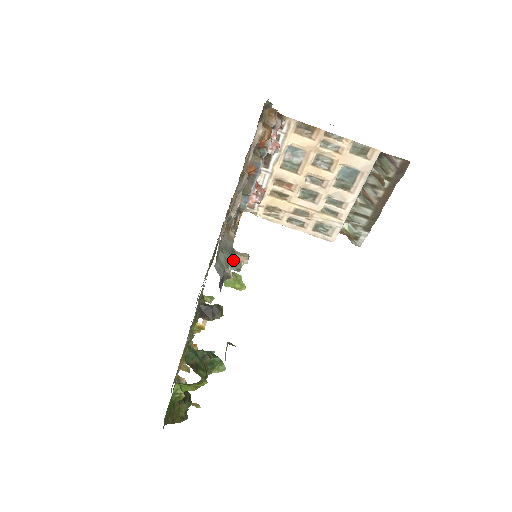
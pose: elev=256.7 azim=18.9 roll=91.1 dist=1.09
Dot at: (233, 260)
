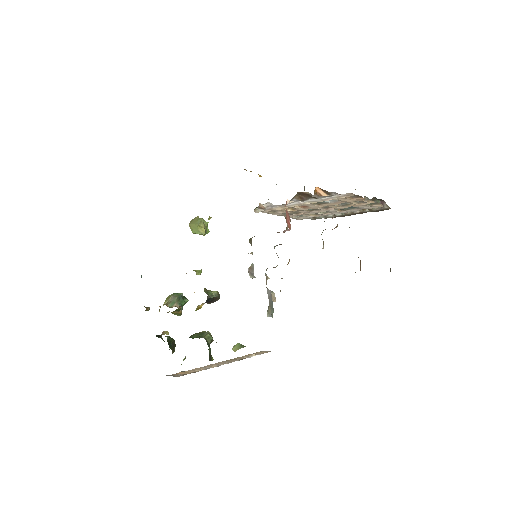
Dot at: (269, 307)
